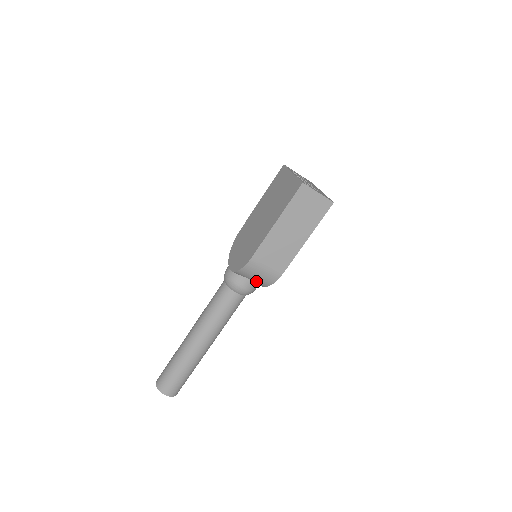
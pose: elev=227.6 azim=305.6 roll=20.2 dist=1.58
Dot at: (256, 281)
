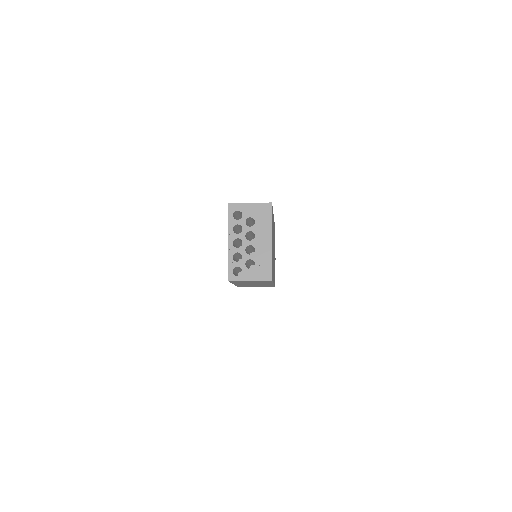
Dot at: occluded
